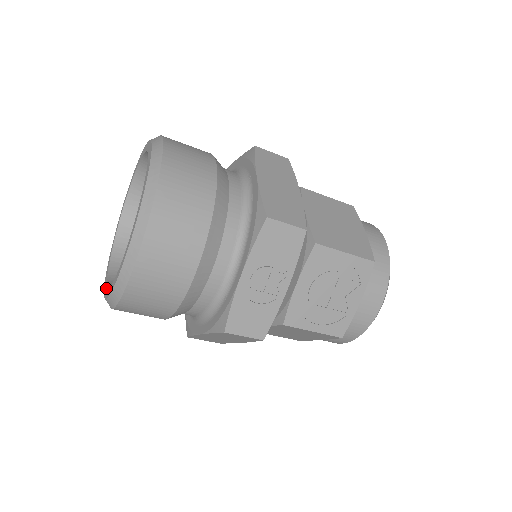
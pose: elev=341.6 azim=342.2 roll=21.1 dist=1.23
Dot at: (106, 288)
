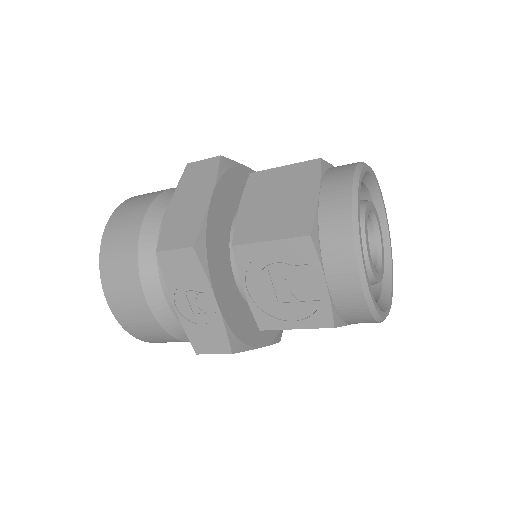
Dot at: occluded
